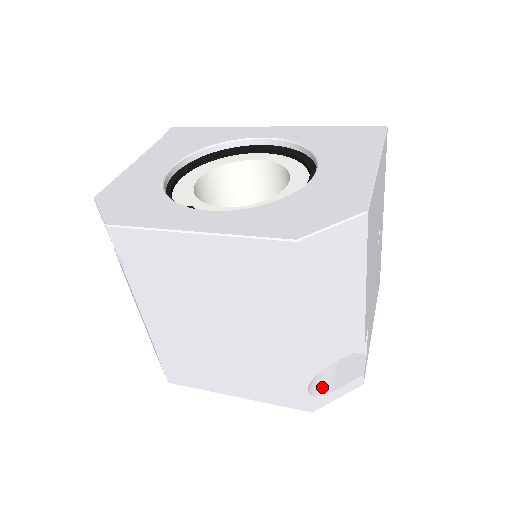
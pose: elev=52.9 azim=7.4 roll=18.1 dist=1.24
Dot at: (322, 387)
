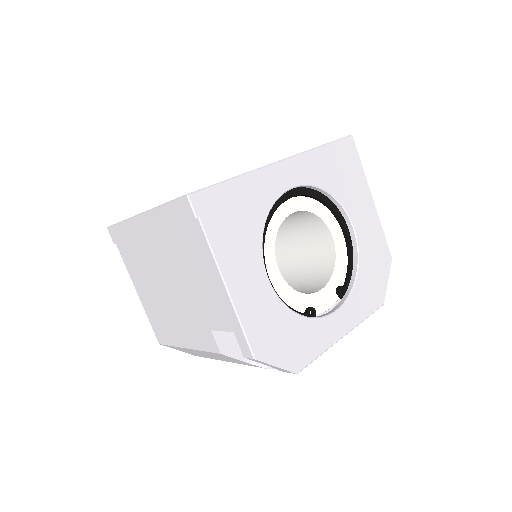
Dot at: occluded
